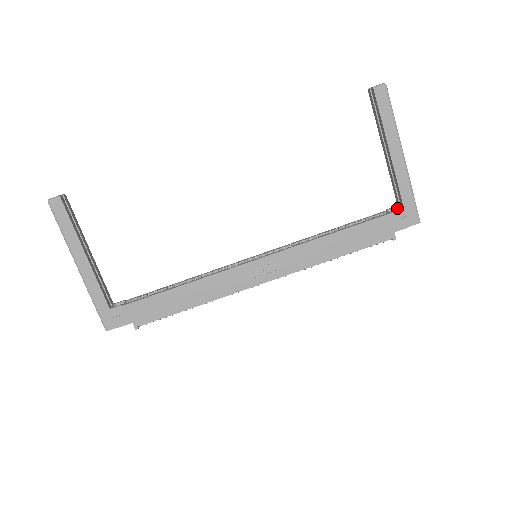
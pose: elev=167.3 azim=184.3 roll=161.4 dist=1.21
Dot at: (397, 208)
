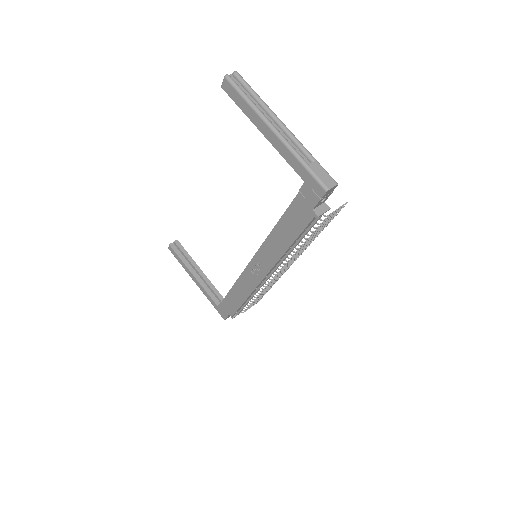
Dot at: occluded
